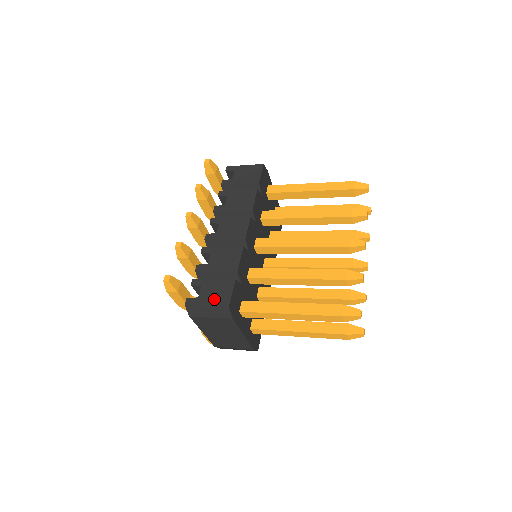
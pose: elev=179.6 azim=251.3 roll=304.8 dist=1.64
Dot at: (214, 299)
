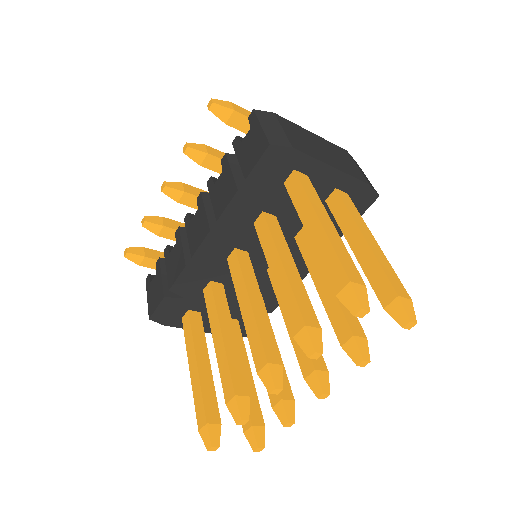
Dot at: (151, 299)
